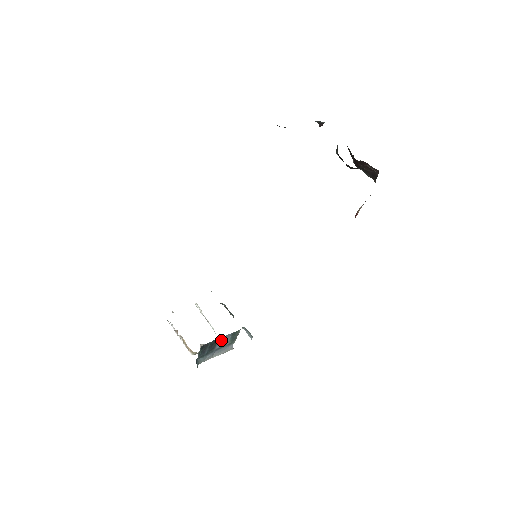
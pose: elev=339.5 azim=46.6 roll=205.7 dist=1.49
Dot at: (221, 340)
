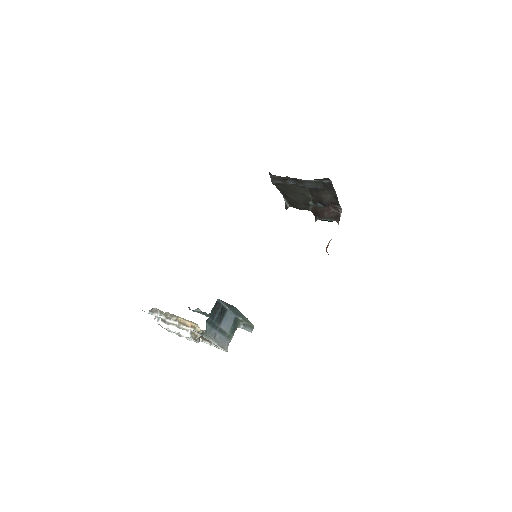
Dot at: (227, 316)
